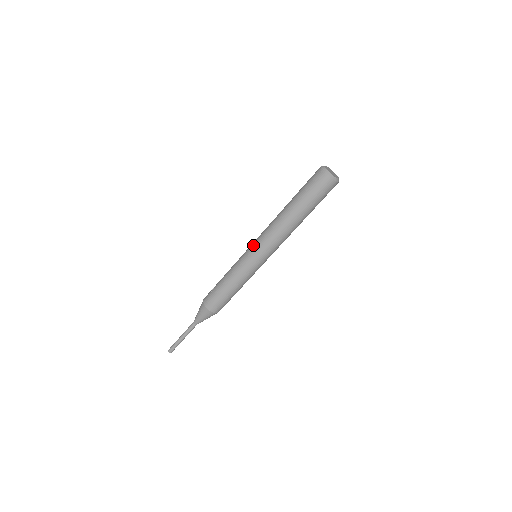
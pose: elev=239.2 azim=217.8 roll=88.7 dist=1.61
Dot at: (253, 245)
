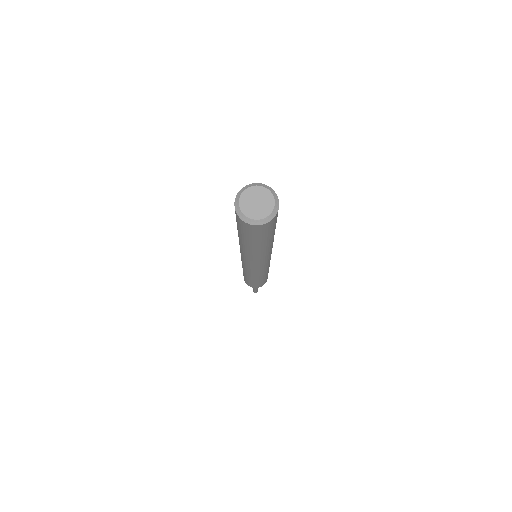
Dot at: occluded
